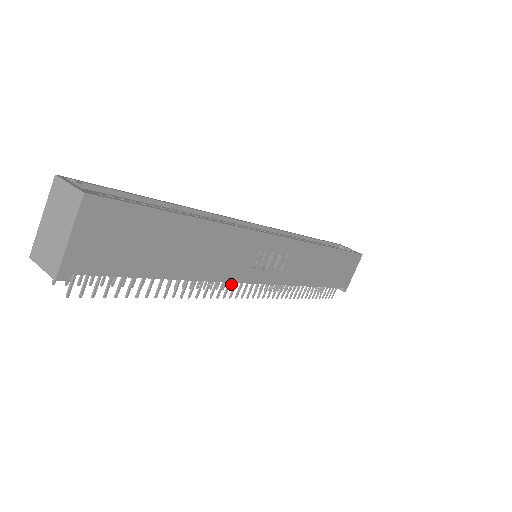
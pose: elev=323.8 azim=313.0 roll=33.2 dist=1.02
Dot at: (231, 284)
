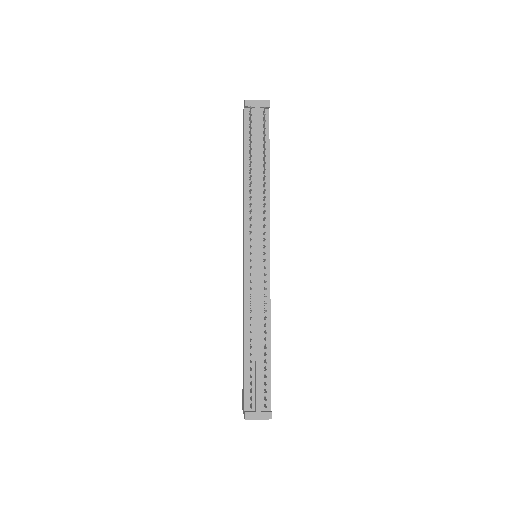
Dot at: (251, 246)
